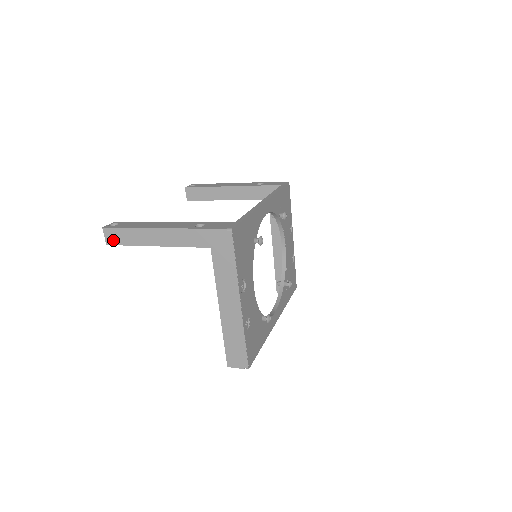
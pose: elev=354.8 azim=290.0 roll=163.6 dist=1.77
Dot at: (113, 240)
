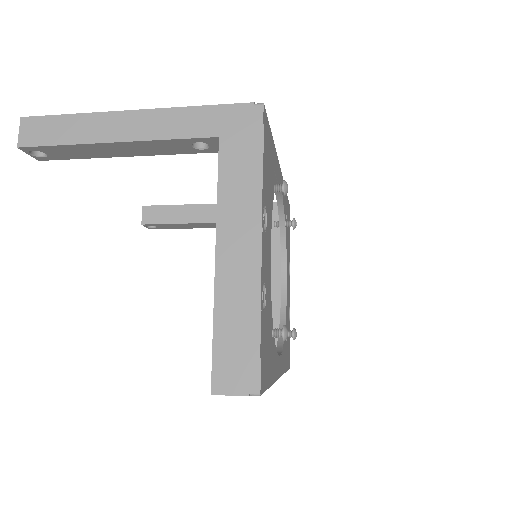
Dot at: (34, 137)
